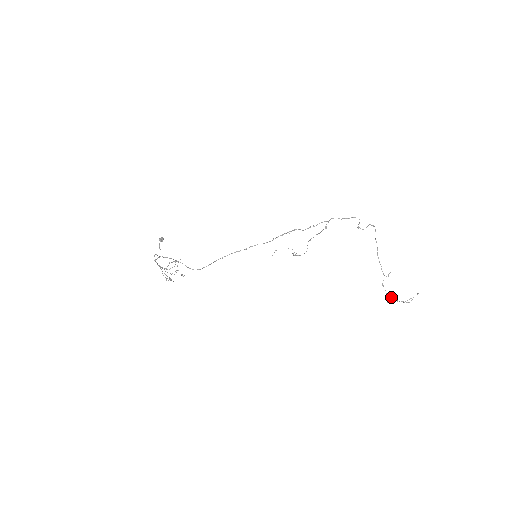
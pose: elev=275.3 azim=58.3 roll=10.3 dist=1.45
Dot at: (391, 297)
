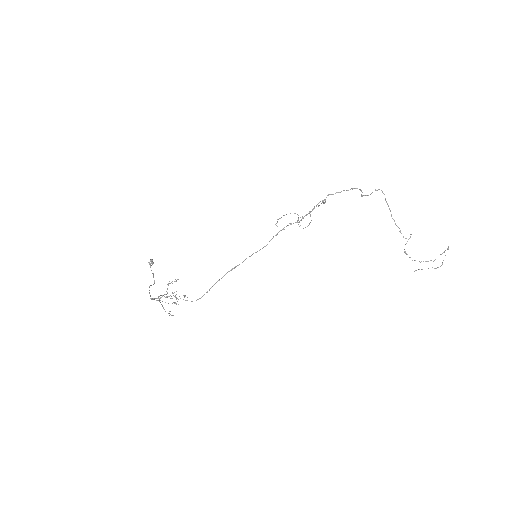
Dot at: occluded
